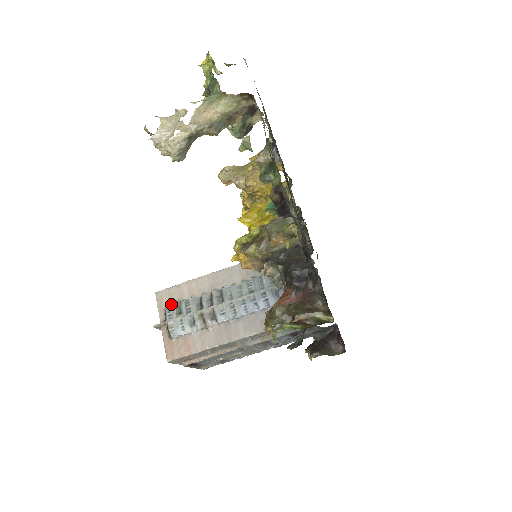
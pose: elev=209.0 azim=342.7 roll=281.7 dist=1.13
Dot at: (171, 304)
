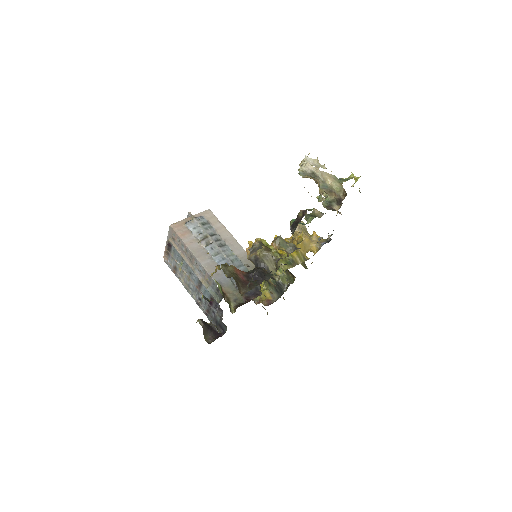
Dot at: (206, 219)
